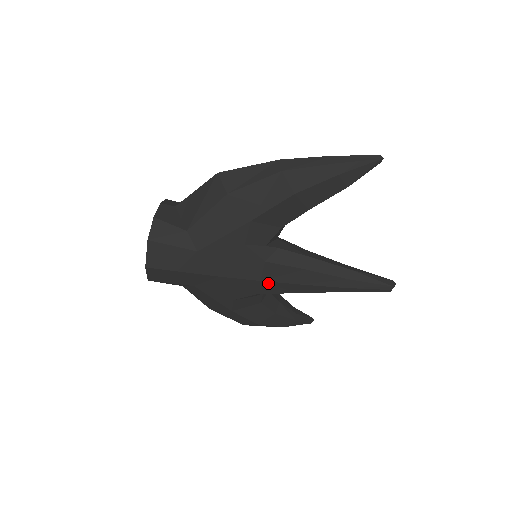
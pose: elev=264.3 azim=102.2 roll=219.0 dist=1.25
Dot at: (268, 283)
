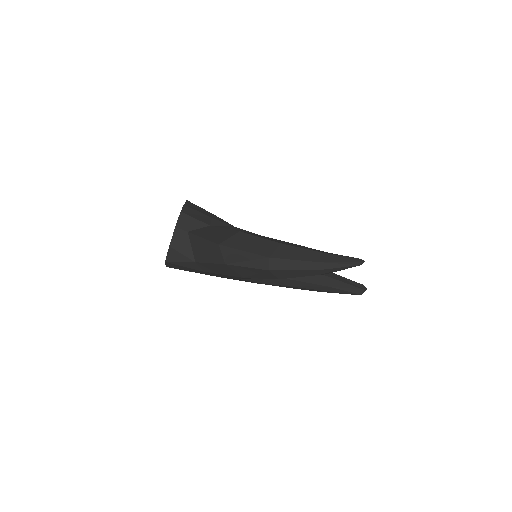
Dot at: occluded
